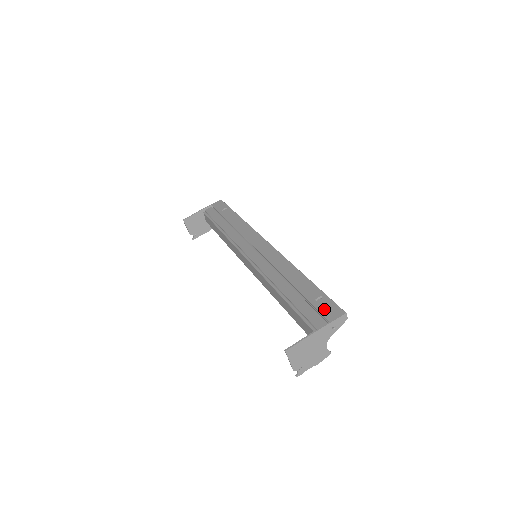
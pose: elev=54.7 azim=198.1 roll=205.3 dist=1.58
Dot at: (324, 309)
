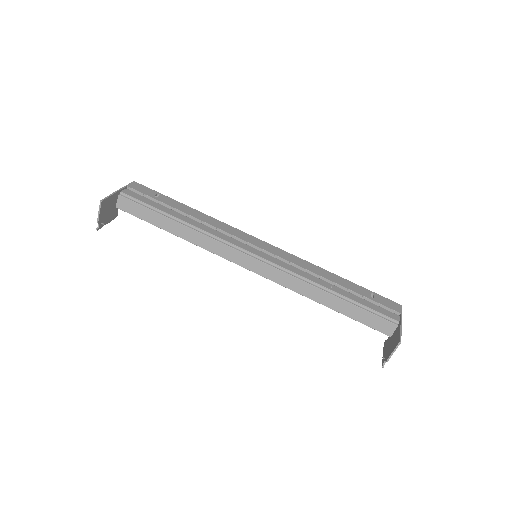
Dot at: (386, 304)
